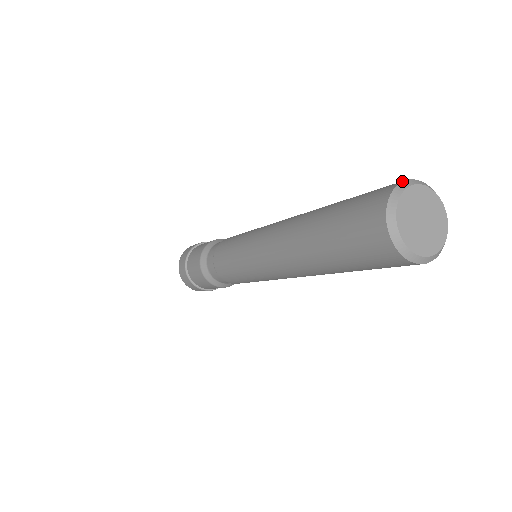
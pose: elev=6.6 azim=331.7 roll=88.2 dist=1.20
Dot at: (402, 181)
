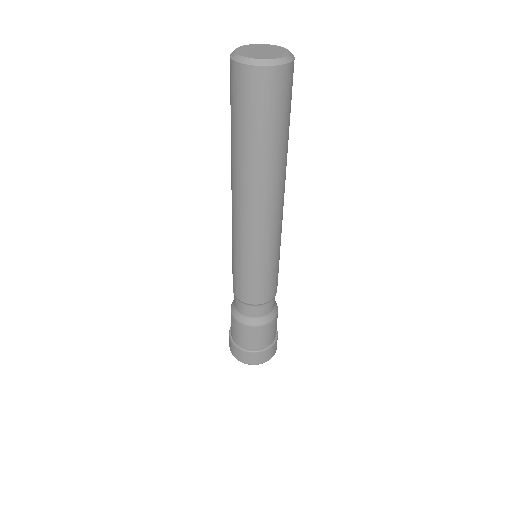
Dot at: occluded
